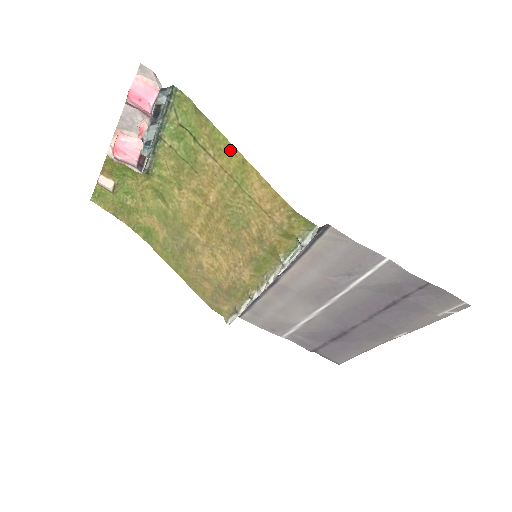
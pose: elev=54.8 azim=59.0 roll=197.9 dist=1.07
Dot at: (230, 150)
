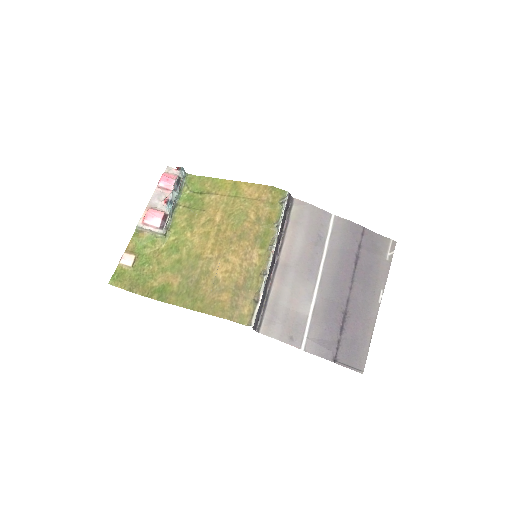
Dot at: (225, 183)
